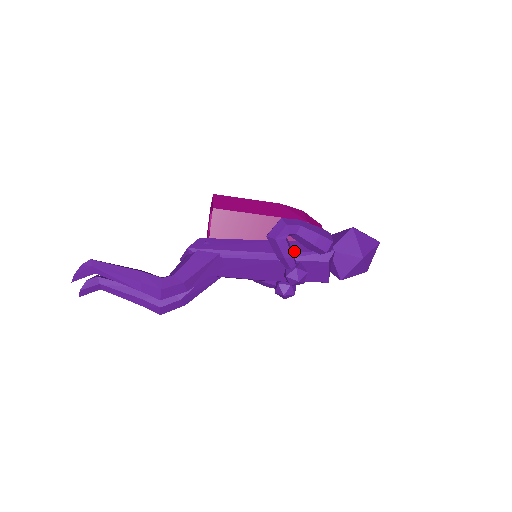
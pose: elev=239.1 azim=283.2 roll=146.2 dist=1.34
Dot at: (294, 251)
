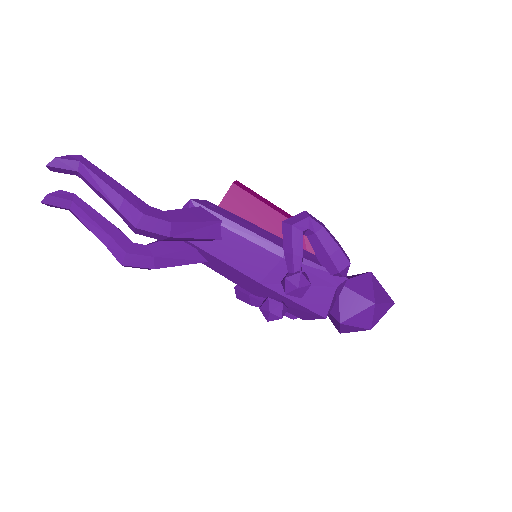
Dot at: (304, 257)
